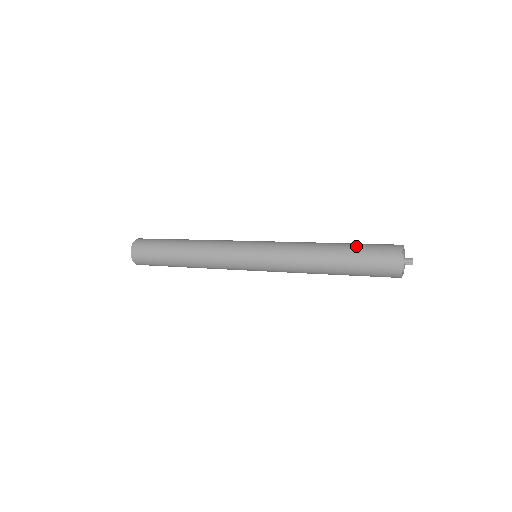
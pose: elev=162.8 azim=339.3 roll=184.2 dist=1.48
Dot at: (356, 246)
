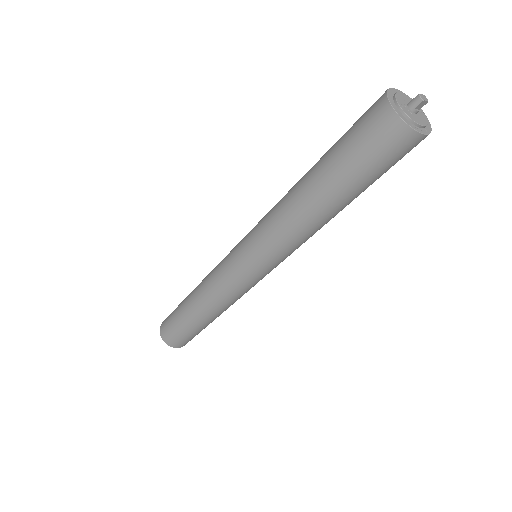
Dot at: (341, 171)
